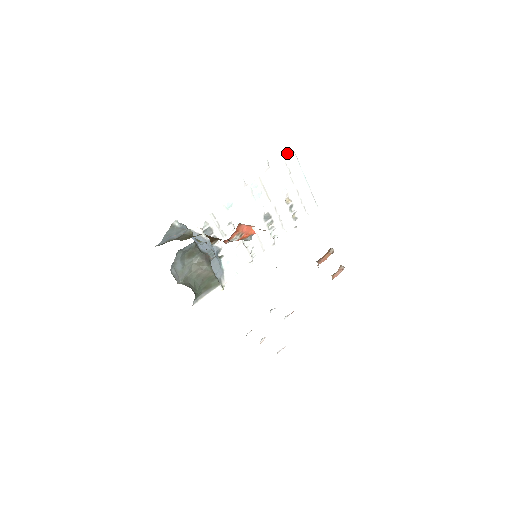
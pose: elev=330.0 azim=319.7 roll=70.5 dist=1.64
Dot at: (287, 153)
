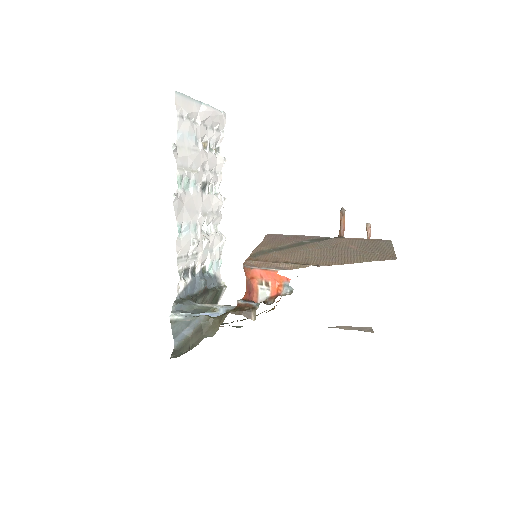
Dot at: (175, 104)
